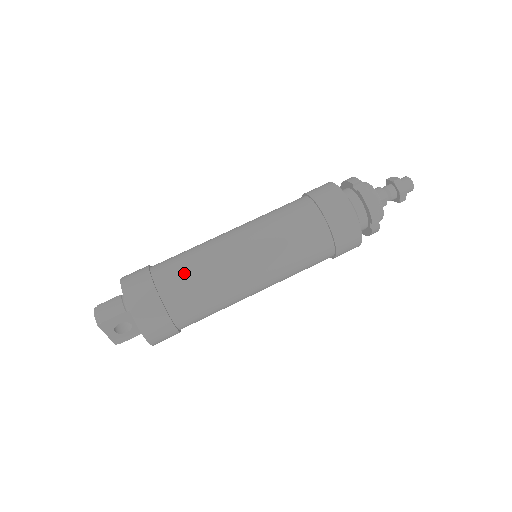
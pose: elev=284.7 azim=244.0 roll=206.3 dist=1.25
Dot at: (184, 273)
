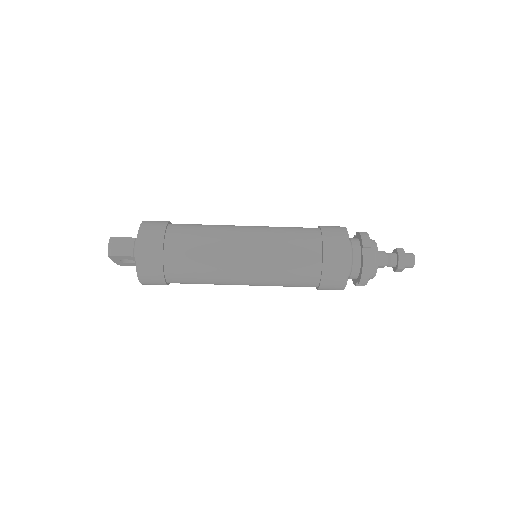
Dot at: (190, 254)
